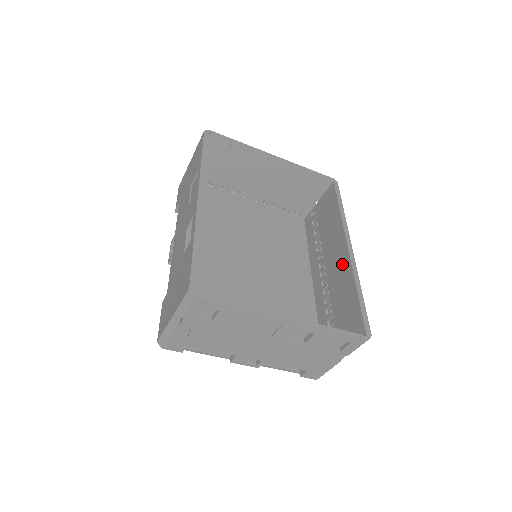
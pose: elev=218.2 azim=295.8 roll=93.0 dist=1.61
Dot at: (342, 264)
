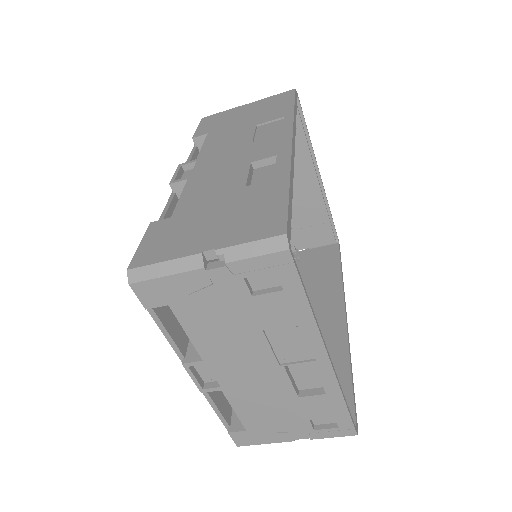
Dot at: (331, 329)
